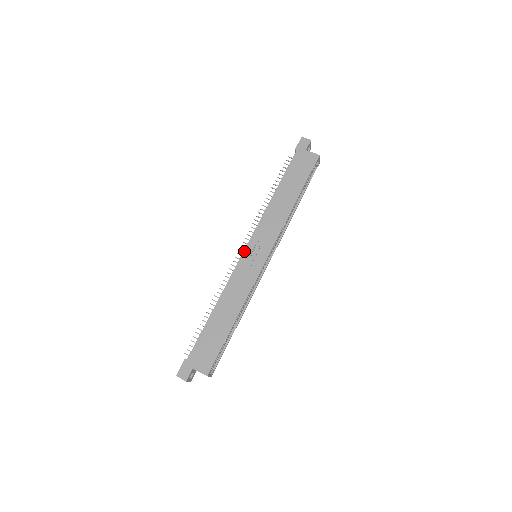
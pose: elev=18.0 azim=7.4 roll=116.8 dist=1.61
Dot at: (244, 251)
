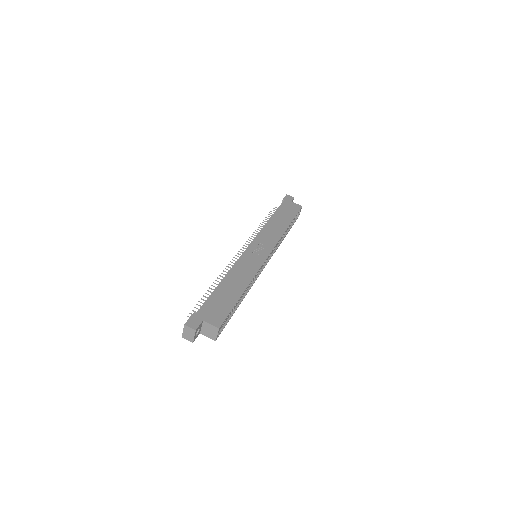
Dot at: (248, 247)
